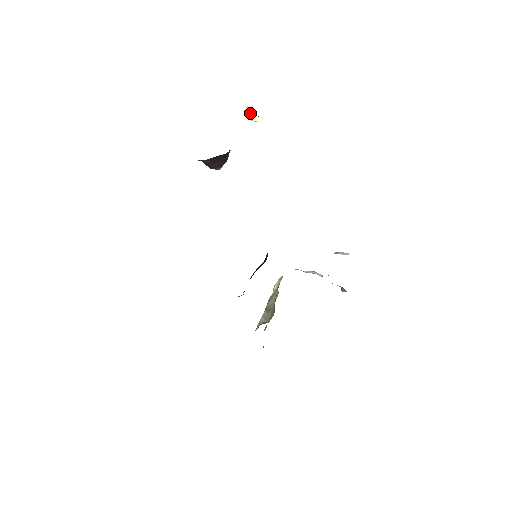
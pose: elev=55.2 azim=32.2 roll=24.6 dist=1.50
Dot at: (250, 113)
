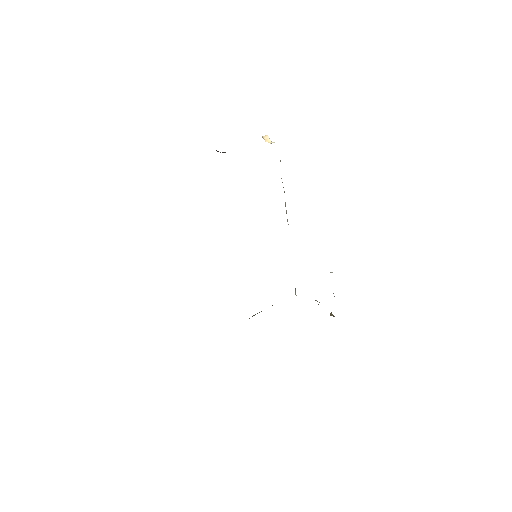
Dot at: (268, 139)
